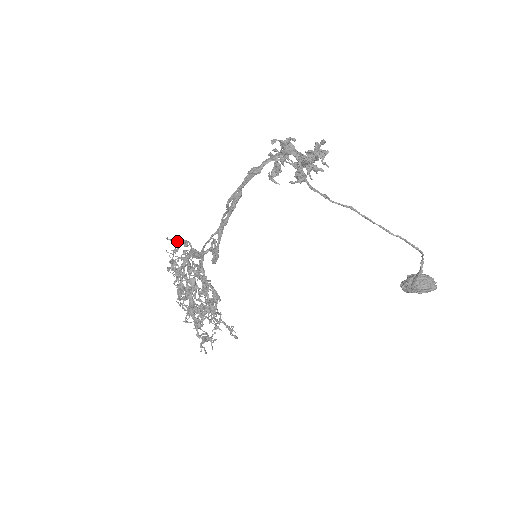
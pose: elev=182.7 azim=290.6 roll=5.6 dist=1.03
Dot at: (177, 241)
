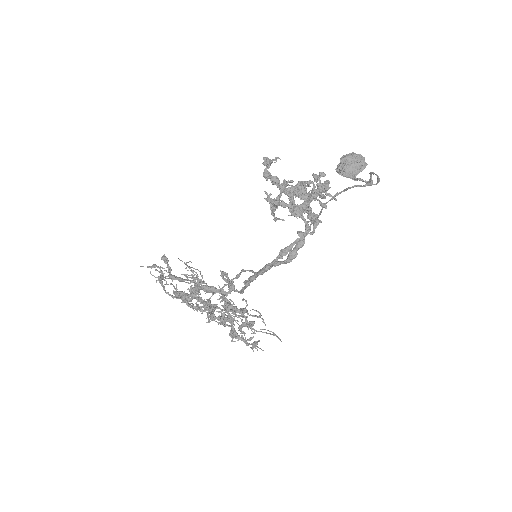
Dot at: (179, 281)
